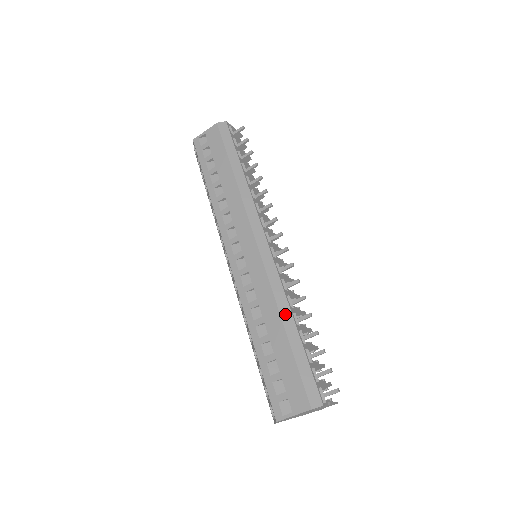
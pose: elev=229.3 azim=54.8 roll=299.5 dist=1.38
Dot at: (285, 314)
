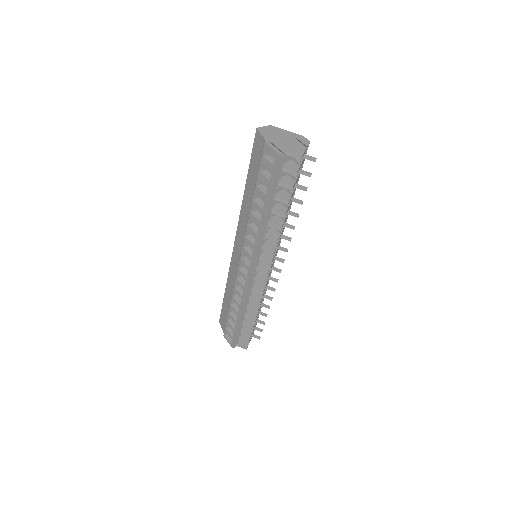
Dot at: occluded
